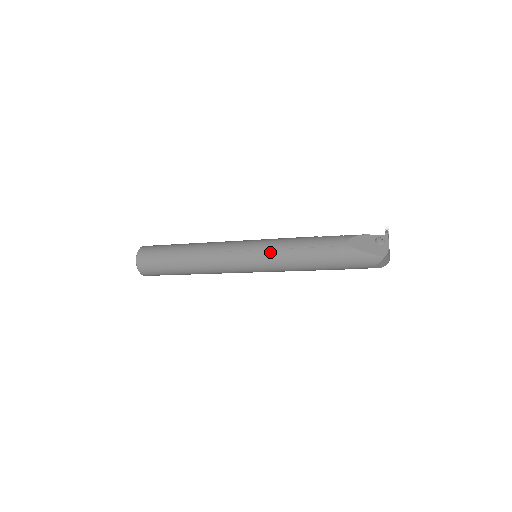
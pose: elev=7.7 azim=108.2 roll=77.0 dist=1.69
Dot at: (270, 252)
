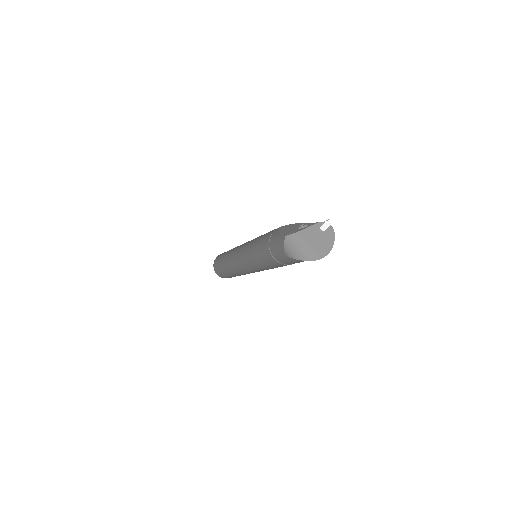
Dot at: (249, 243)
